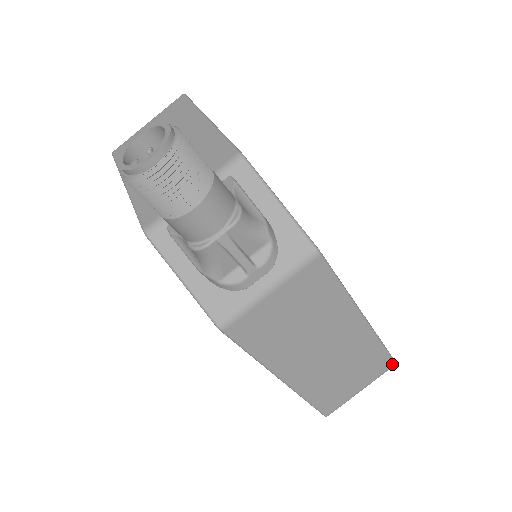
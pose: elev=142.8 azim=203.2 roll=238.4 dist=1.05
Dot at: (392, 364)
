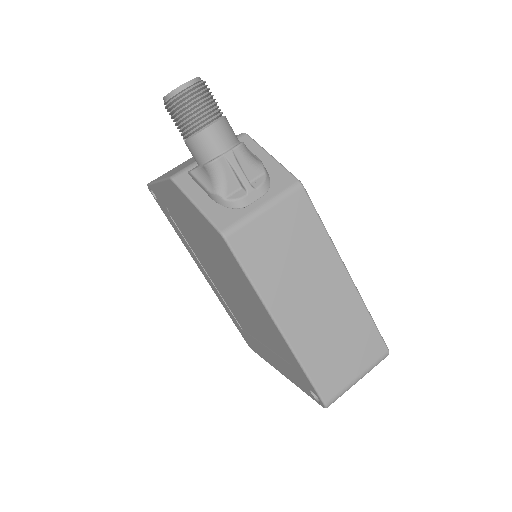
Dot at: (385, 350)
